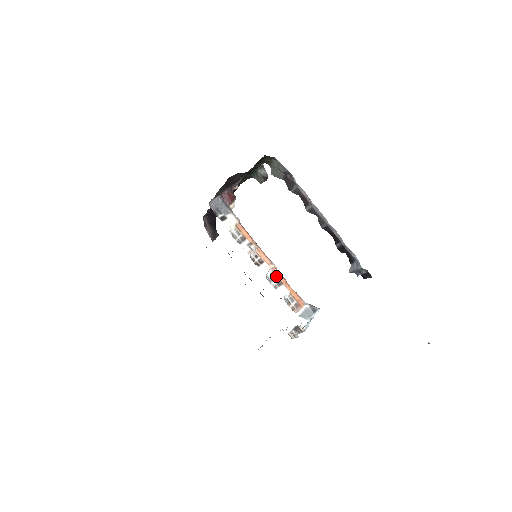
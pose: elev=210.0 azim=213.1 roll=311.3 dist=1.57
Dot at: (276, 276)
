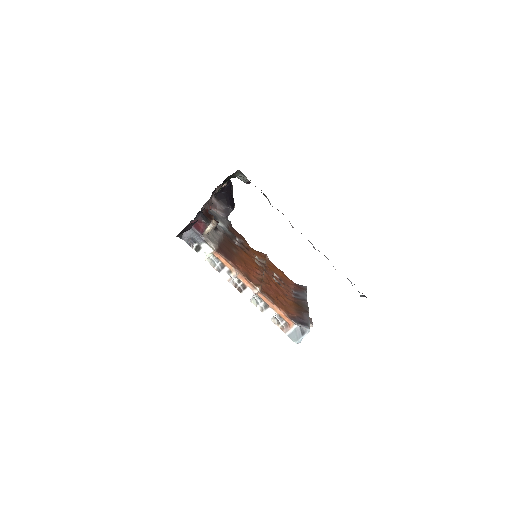
Dot at: (262, 299)
